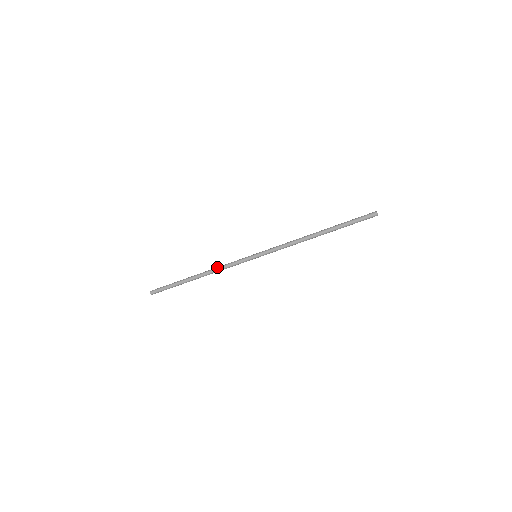
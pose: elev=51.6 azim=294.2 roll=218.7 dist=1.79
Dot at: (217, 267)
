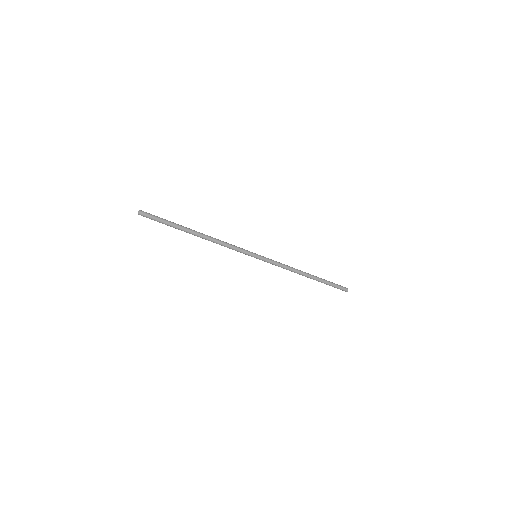
Dot at: occluded
